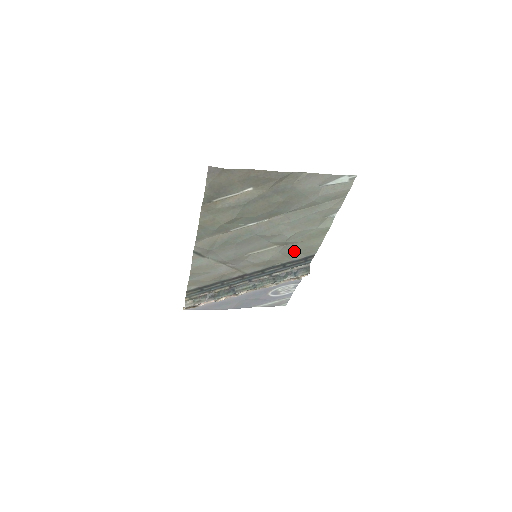
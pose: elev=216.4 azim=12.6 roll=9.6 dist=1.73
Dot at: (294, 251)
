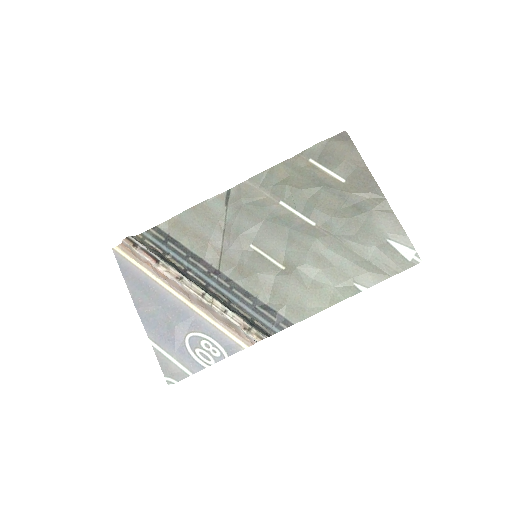
Dot at: (286, 293)
